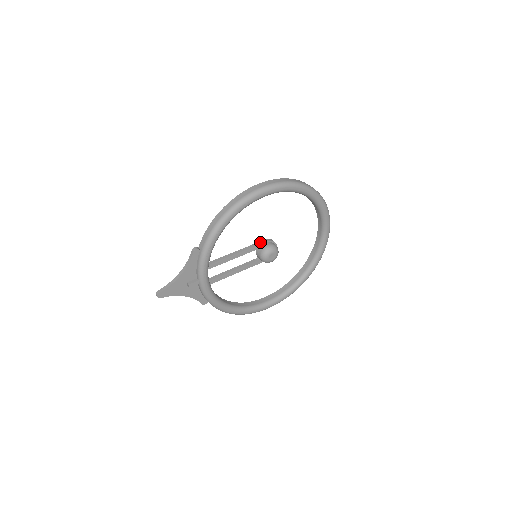
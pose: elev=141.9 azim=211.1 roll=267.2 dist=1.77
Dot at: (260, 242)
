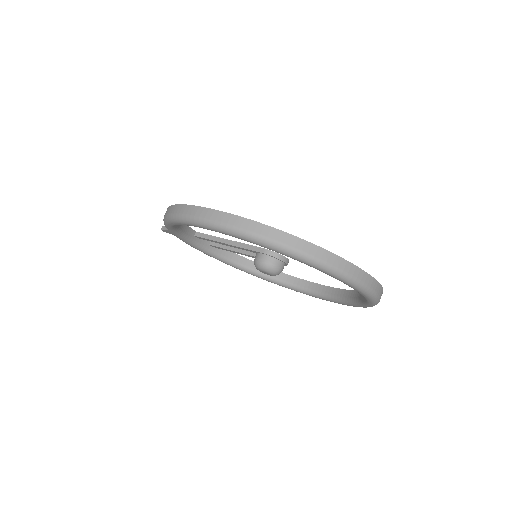
Dot at: (256, 248)
